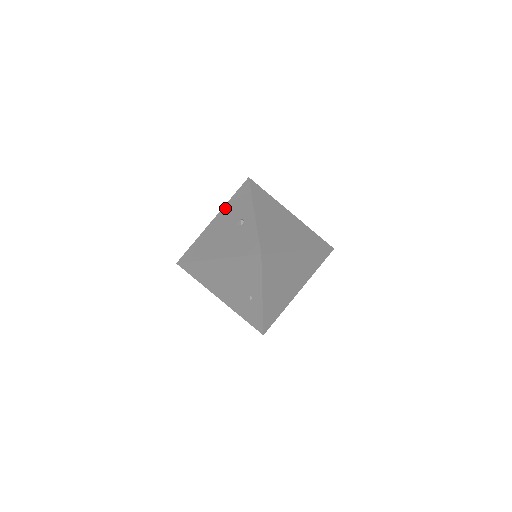
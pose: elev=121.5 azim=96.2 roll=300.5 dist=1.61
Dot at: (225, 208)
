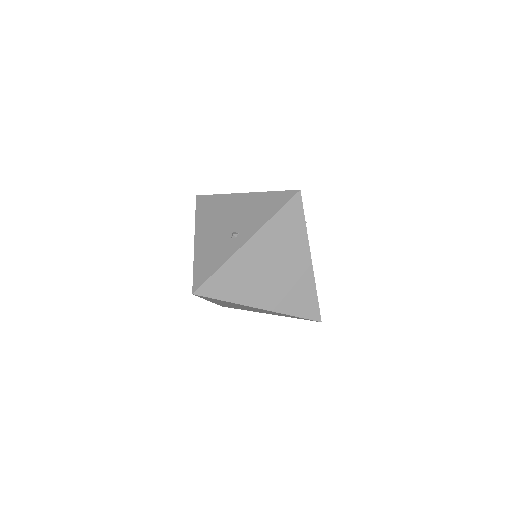
Dot at: (257, 196)
